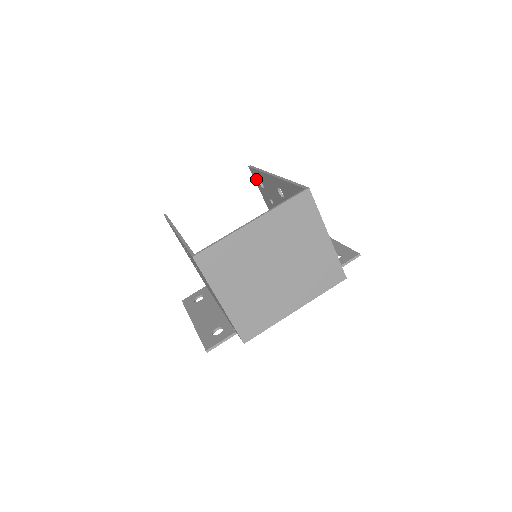
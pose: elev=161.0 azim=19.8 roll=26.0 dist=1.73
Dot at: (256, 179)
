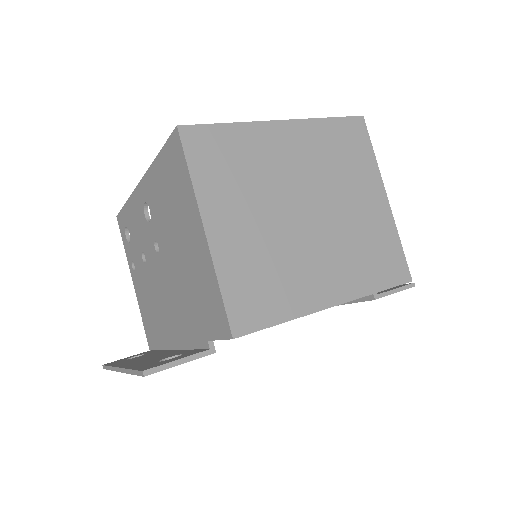
Dot at: occluded
